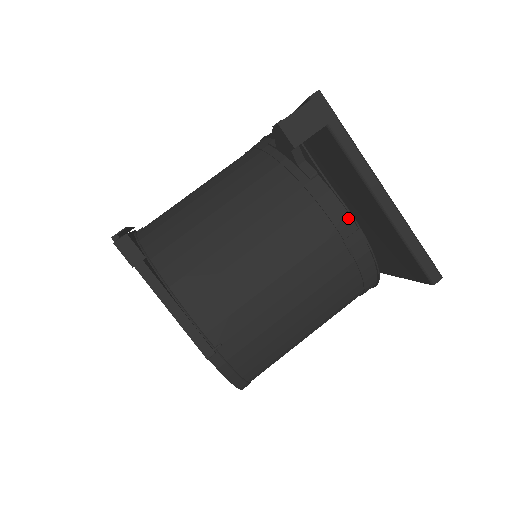
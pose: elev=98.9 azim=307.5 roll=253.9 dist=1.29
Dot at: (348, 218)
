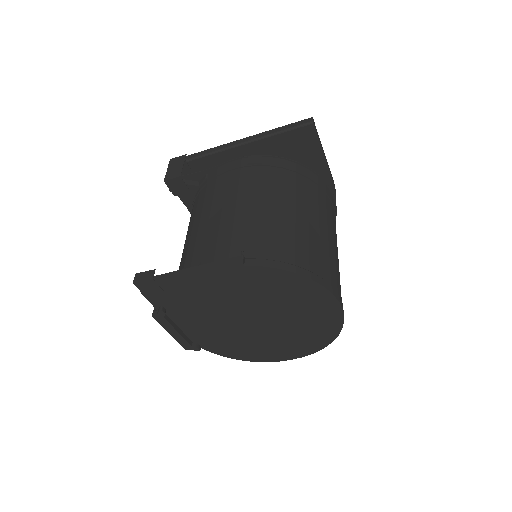
Dot at: (238, 161)
